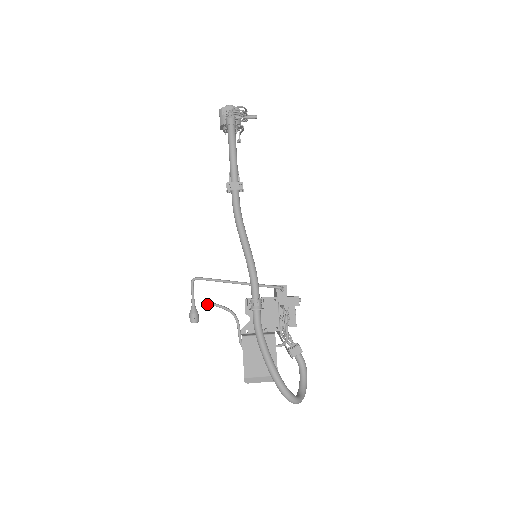
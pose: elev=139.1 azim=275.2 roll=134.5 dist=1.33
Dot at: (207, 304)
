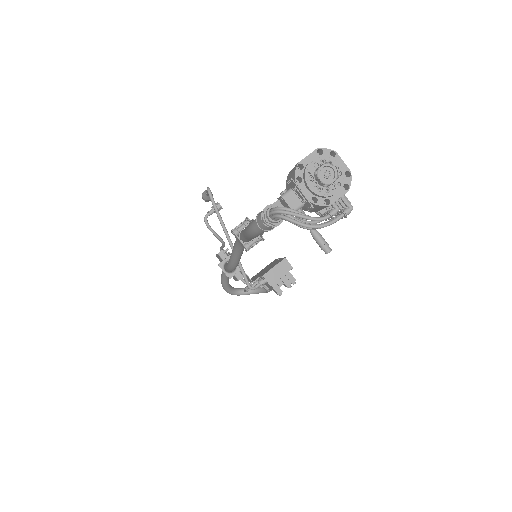
Dot at: (208, 214)
